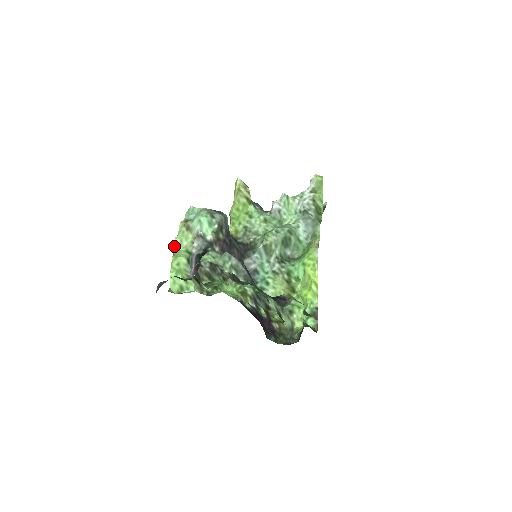
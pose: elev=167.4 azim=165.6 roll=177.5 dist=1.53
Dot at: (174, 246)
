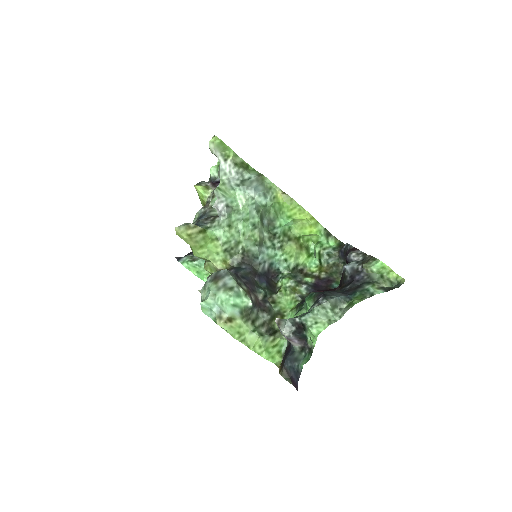
Dot at: occluded
